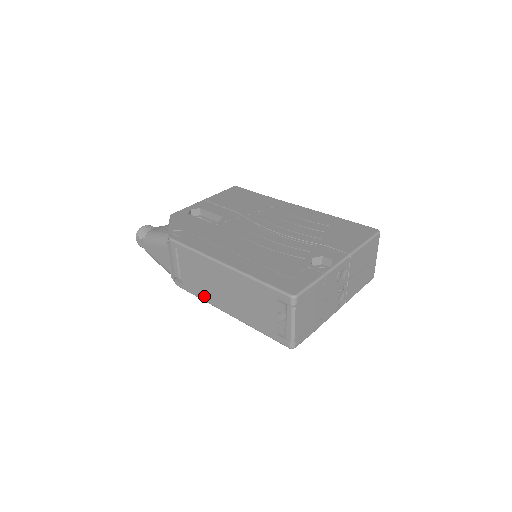
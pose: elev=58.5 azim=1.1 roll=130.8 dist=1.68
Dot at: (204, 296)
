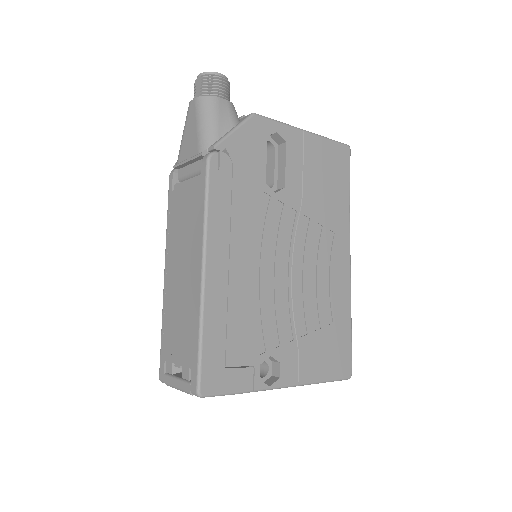
Dot at: (170, 233)
